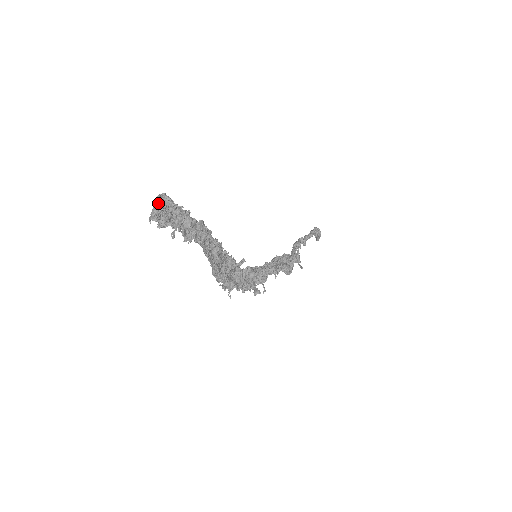
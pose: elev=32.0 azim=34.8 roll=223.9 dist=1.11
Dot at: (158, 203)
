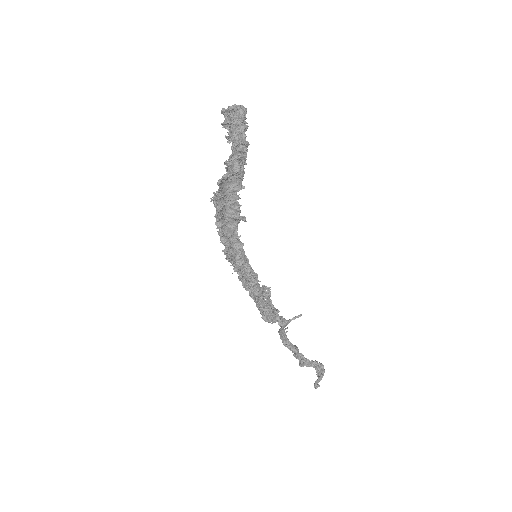
Dot at: (237, 106)
